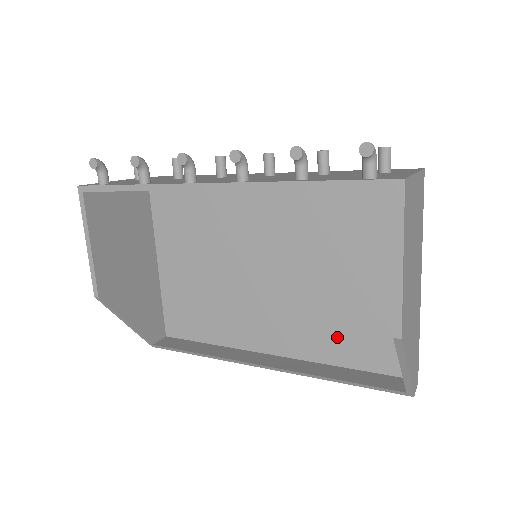
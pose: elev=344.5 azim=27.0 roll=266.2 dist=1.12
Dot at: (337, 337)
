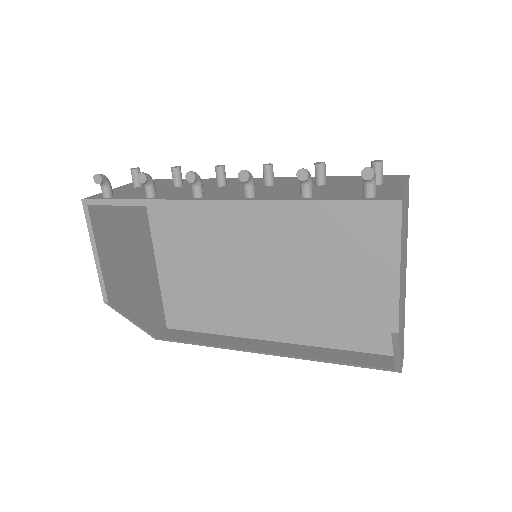
Dot at: (331, 324)
